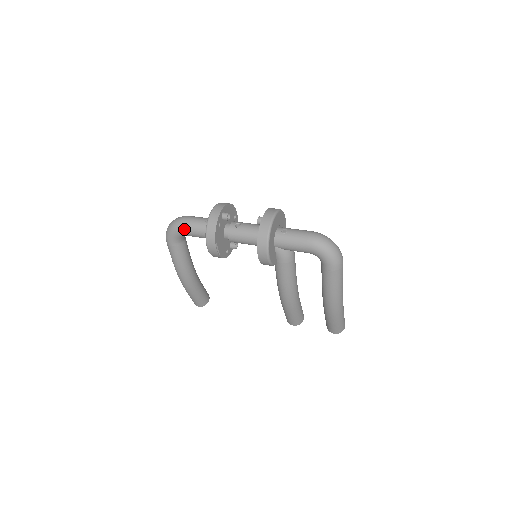
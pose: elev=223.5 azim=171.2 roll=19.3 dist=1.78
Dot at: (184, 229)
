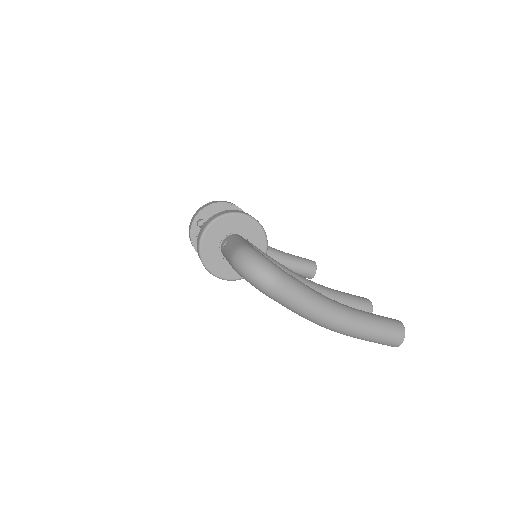
Dot at: occluded
